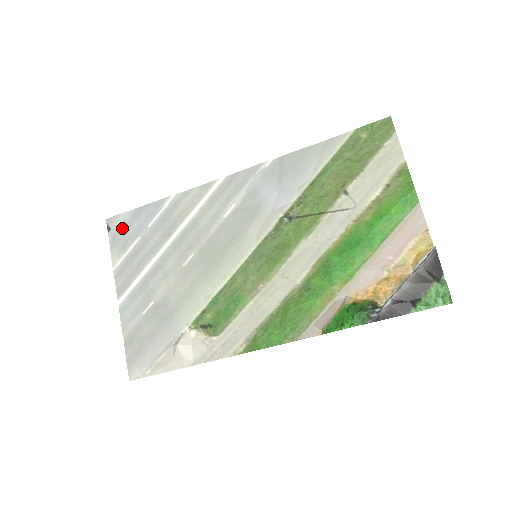
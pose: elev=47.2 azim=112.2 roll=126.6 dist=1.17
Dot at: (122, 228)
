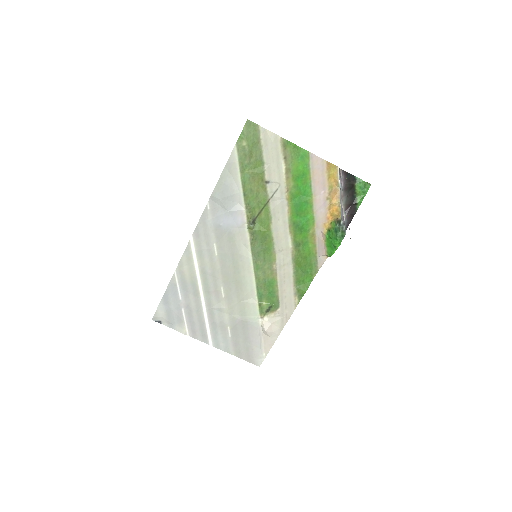
Dot at: (167, 314)
